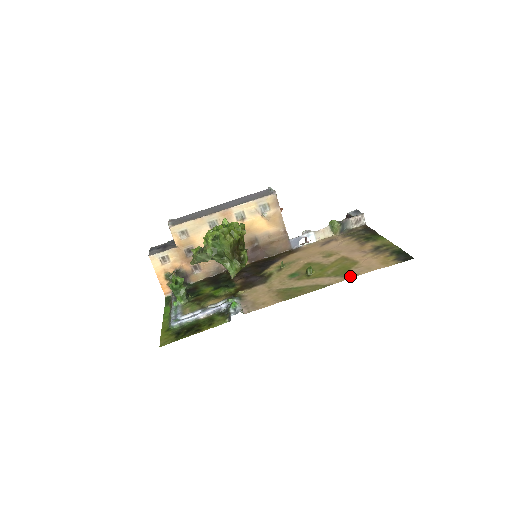
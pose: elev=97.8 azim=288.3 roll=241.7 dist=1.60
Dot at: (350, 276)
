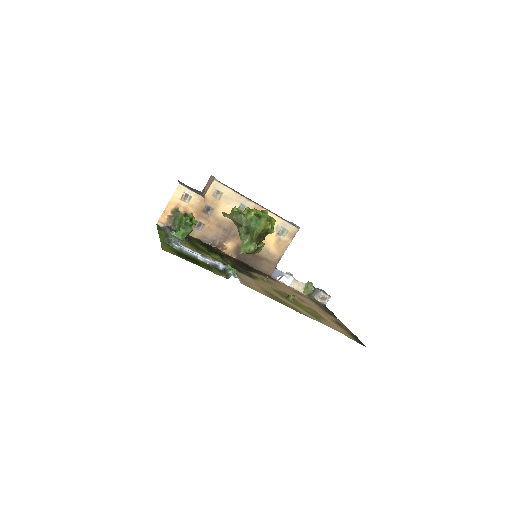
Dot at: (323, 323)
